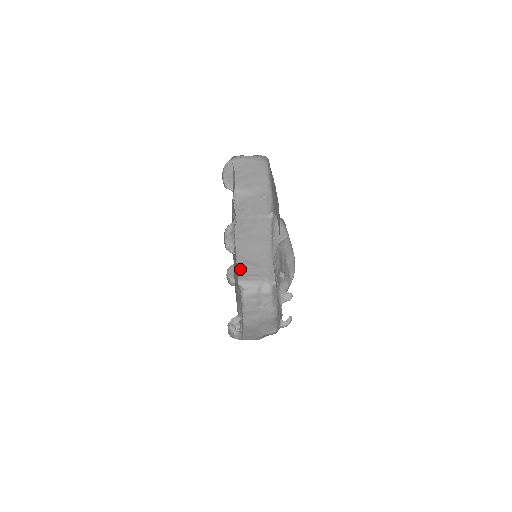
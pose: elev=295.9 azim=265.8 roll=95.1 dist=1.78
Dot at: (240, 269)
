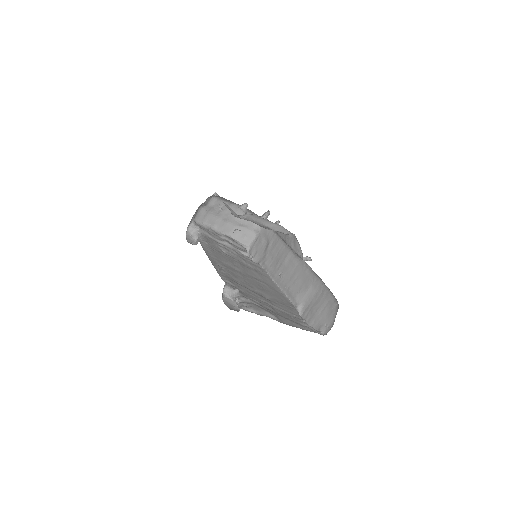
Dot at: occluded
